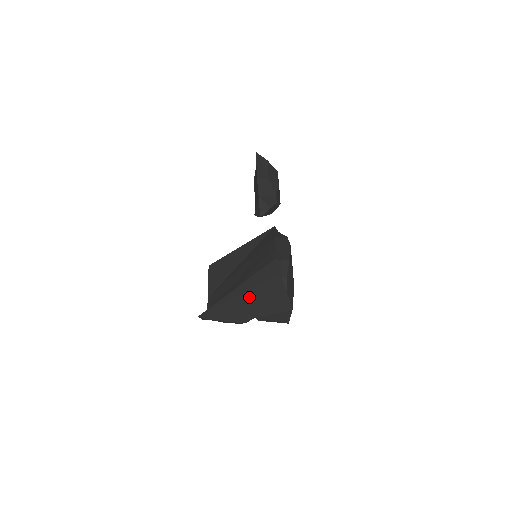
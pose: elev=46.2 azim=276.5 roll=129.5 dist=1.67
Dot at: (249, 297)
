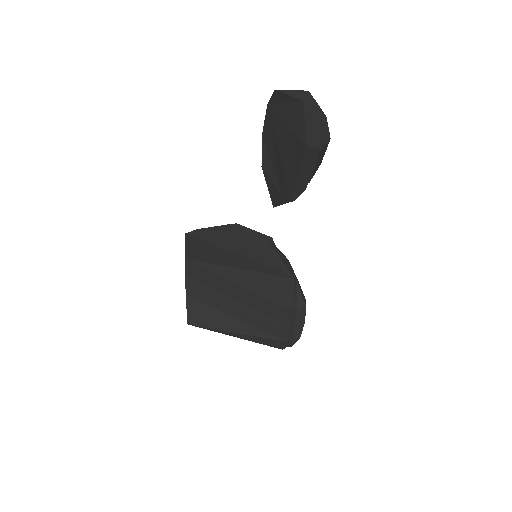
Dot at: occluded
